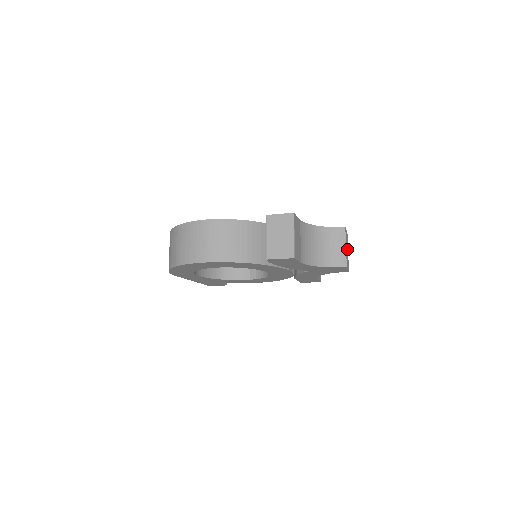
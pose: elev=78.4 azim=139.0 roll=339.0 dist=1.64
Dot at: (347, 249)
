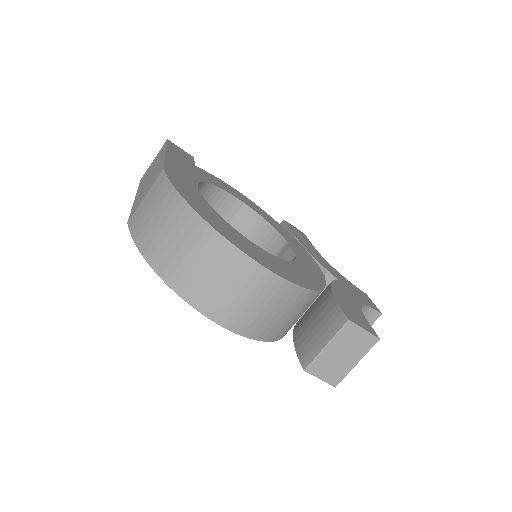
Dot at: occluded
